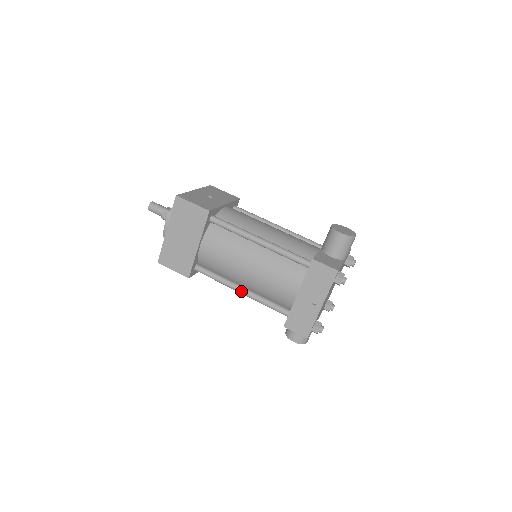
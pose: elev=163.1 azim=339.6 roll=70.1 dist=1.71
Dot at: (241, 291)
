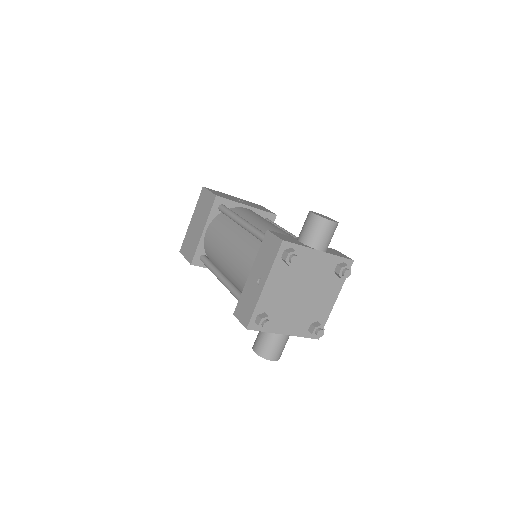
Dot at: (220, 278)
